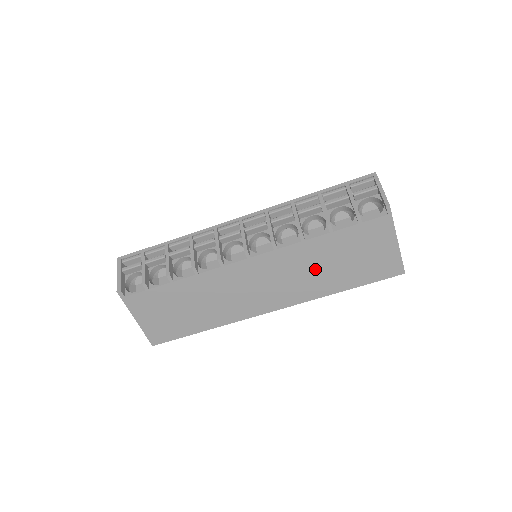
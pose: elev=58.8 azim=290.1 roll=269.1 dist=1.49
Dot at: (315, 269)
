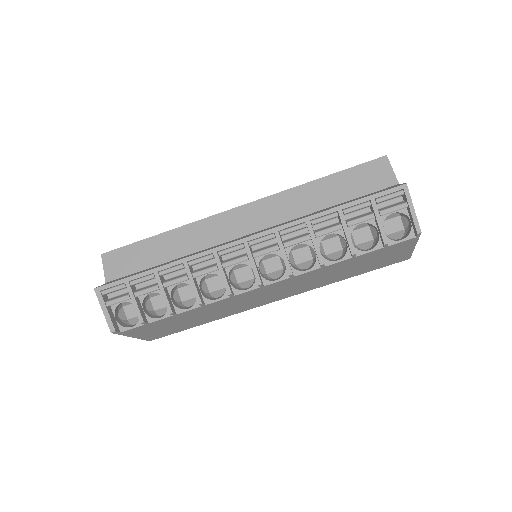
Dot at: (327, 276)
